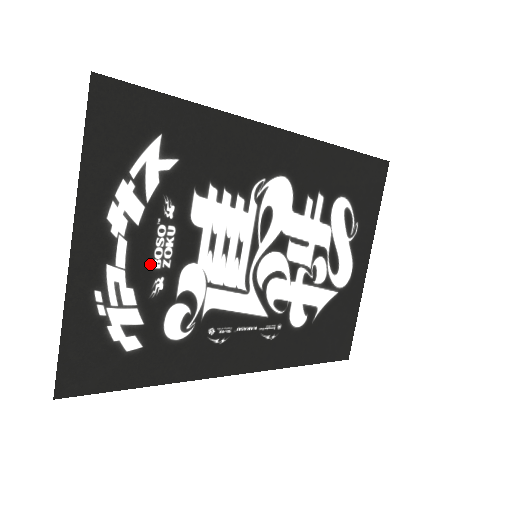
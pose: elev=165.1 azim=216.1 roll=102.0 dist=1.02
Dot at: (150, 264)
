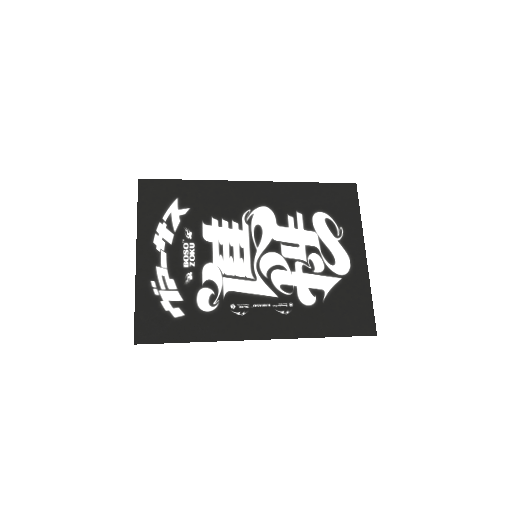
Dot at: (182, 265)
